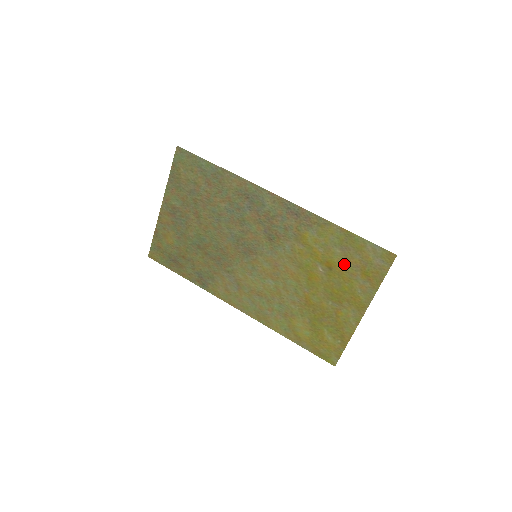
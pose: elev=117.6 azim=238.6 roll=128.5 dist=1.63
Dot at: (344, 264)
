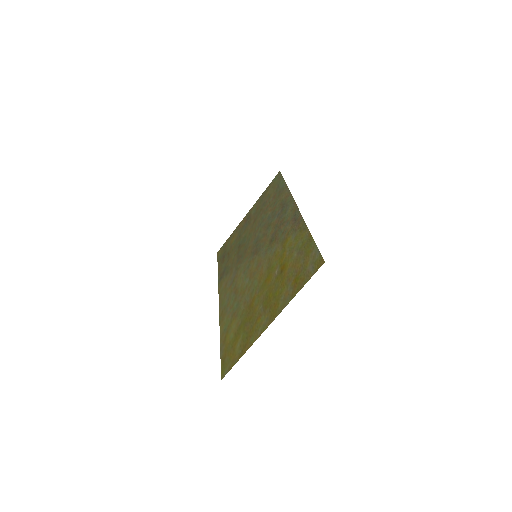
Dot at: (291, 268)
